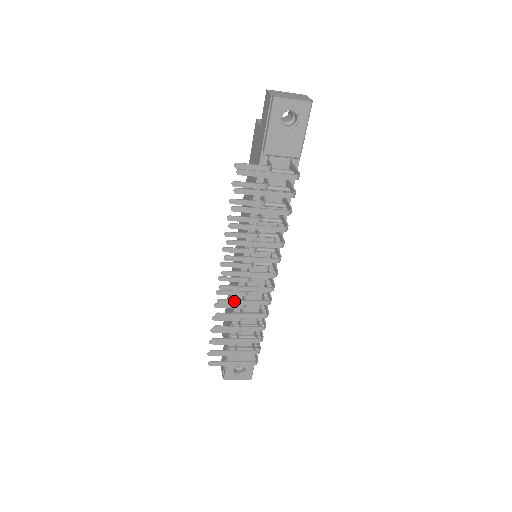
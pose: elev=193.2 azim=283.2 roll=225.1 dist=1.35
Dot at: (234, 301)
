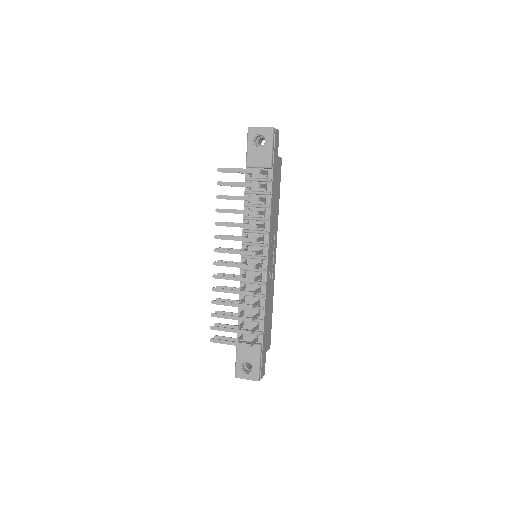
Dot at: (225, 276)
